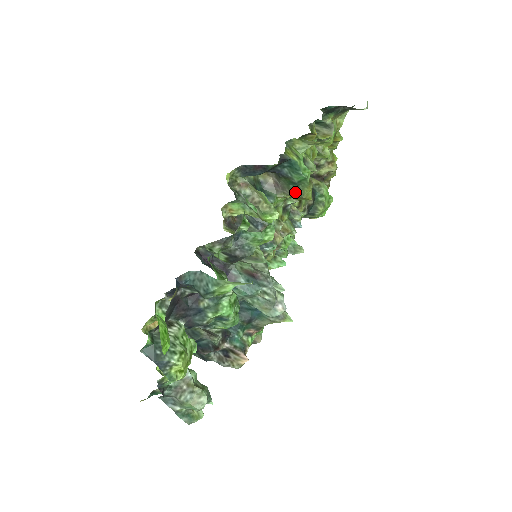
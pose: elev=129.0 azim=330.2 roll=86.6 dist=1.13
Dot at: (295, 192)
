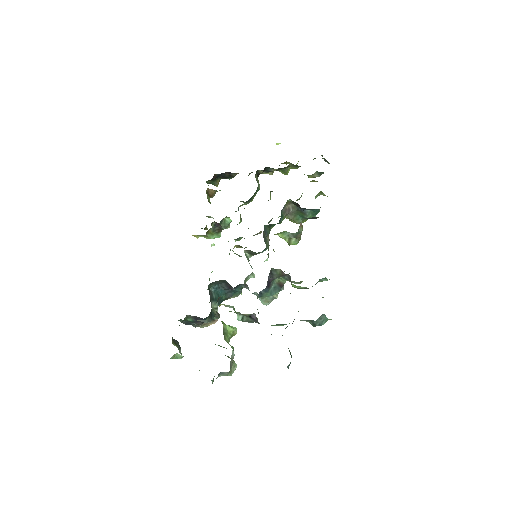
Dot at: (297, 220)
